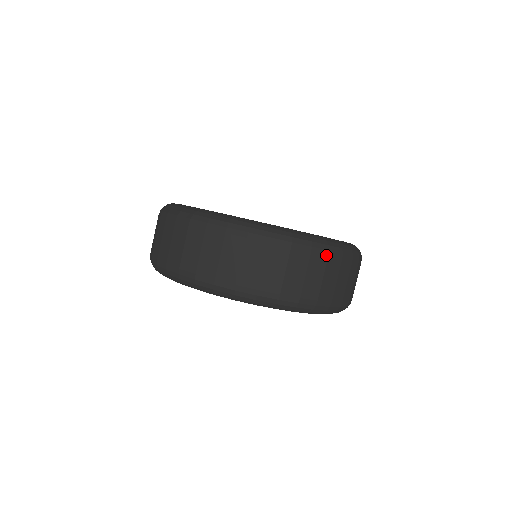
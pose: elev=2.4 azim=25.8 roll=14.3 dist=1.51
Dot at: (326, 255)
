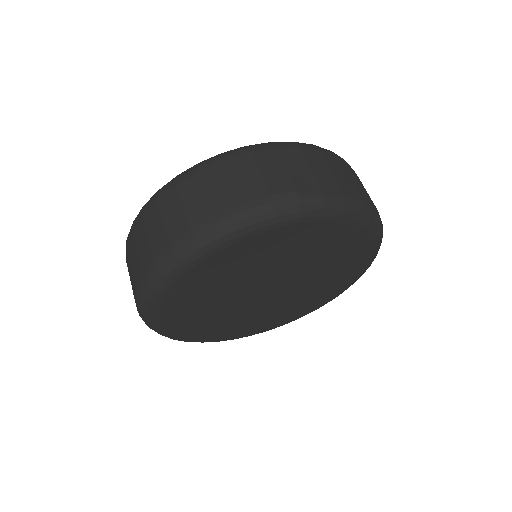
Dot at: occluded
